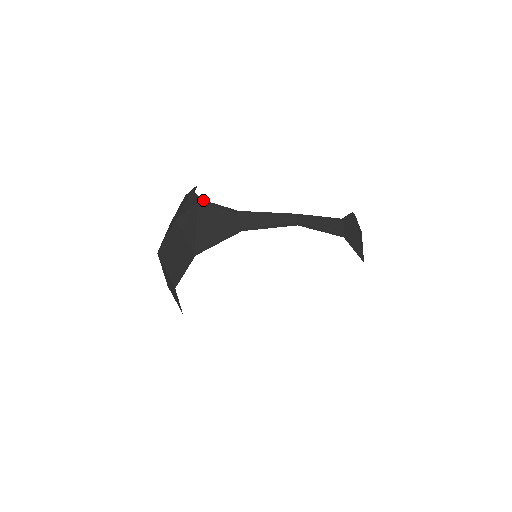
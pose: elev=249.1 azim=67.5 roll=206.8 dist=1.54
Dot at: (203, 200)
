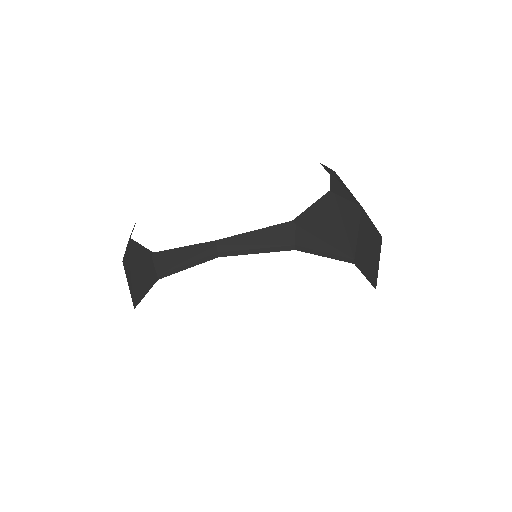
Dot at: (131, 239)
